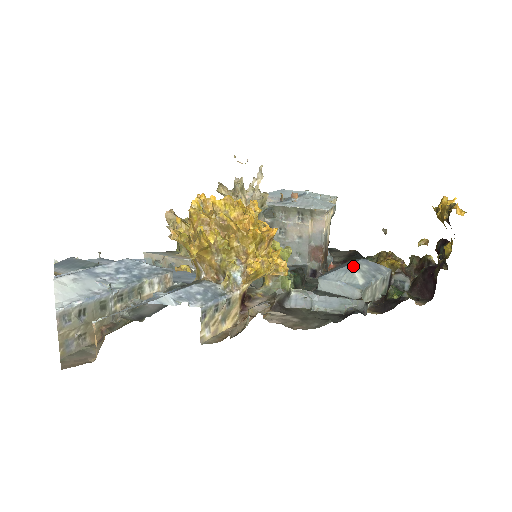
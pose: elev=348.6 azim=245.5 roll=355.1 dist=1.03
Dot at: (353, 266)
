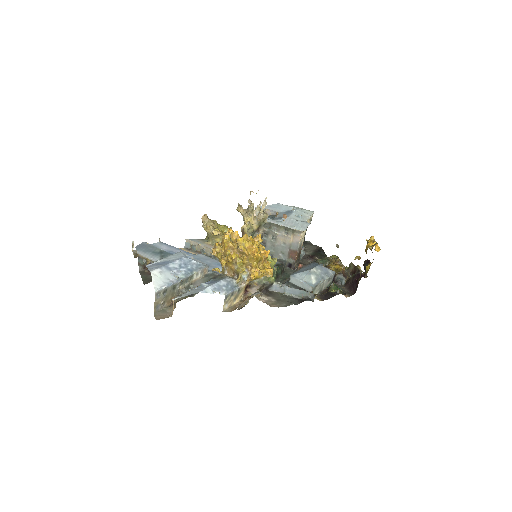
Dot at: (312, 271)
